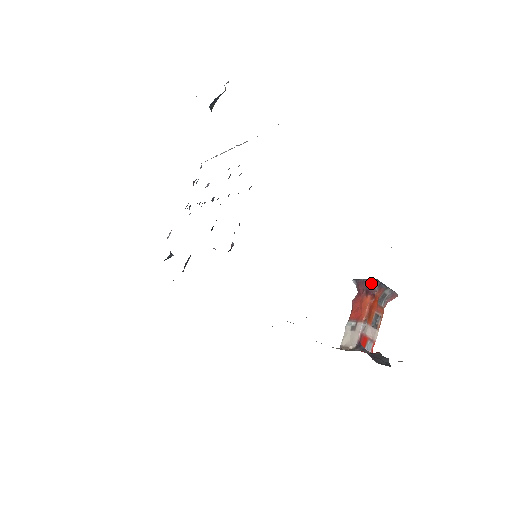
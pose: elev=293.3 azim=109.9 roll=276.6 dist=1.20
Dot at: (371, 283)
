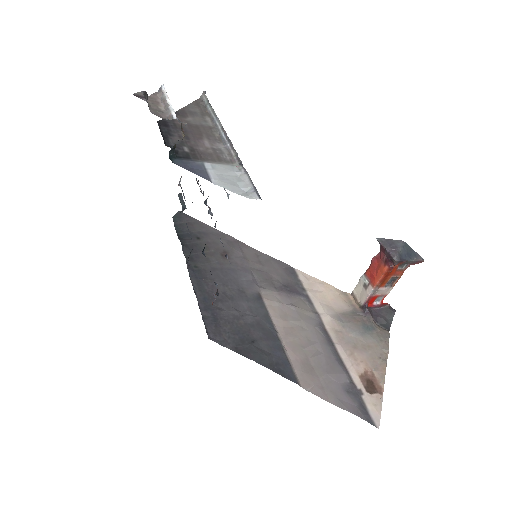
Dot at: (391, 258)
